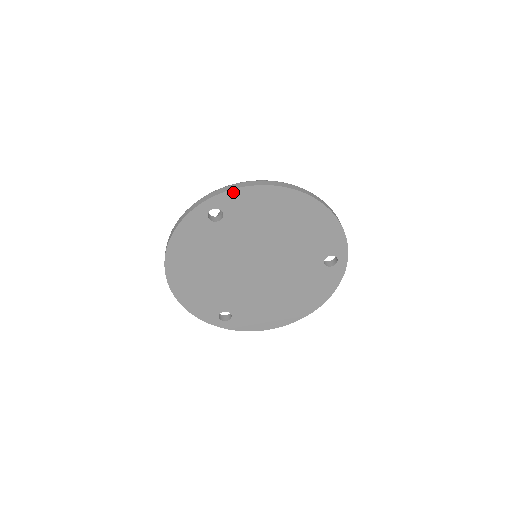
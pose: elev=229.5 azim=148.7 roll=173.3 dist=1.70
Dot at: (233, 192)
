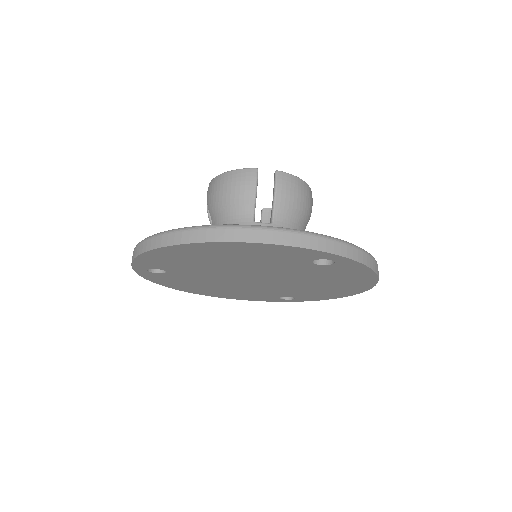
Dot at: (137, 261)
